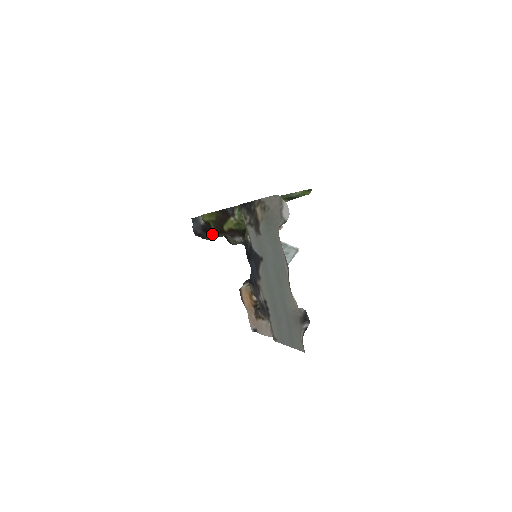
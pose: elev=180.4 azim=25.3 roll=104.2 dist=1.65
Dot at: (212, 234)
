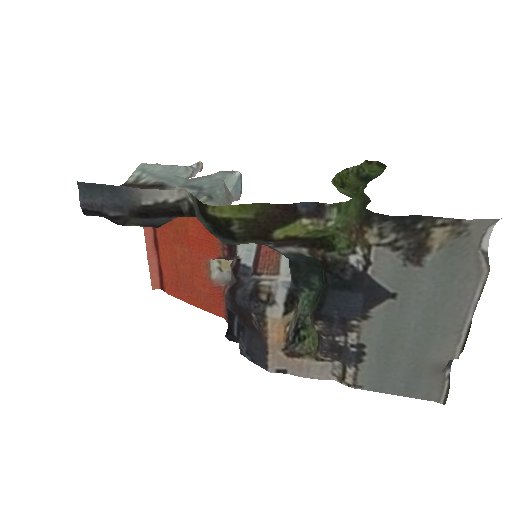
Dot at: (161, 221)
